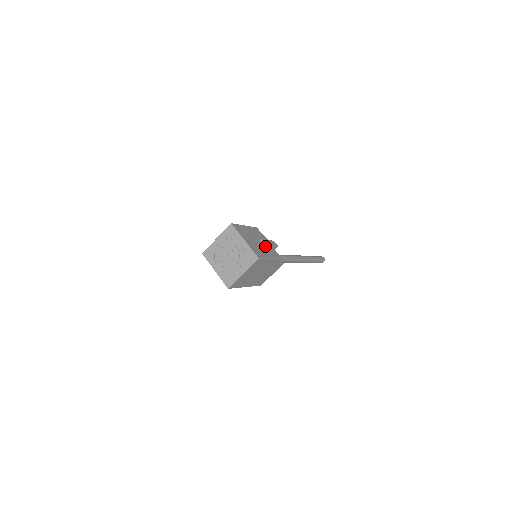
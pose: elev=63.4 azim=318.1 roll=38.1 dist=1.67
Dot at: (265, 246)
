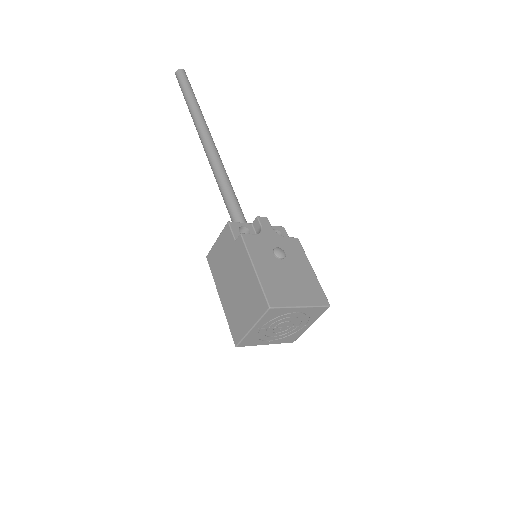
Dot at: (287, 258)
